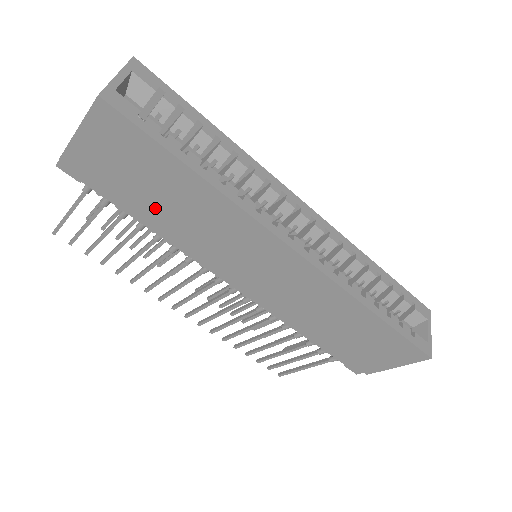
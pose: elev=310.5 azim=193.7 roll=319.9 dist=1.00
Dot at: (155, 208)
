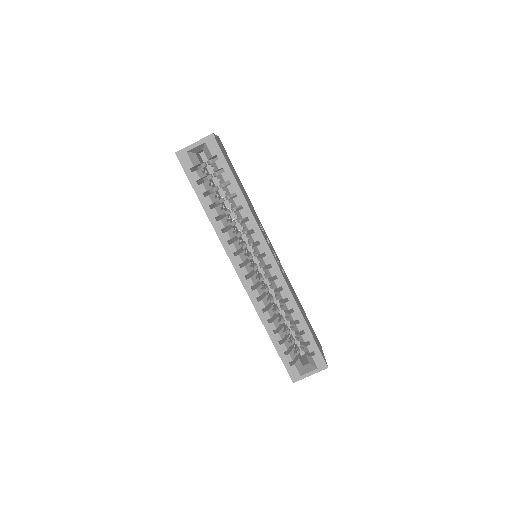
Dot at: occluded
